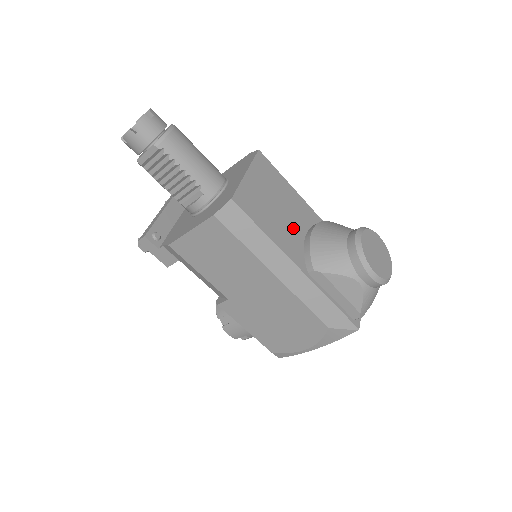
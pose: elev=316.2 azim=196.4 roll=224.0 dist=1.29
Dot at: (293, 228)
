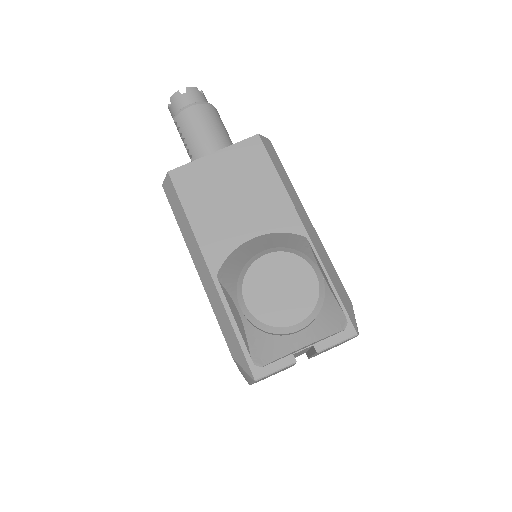
Dot at: (239, 226)
